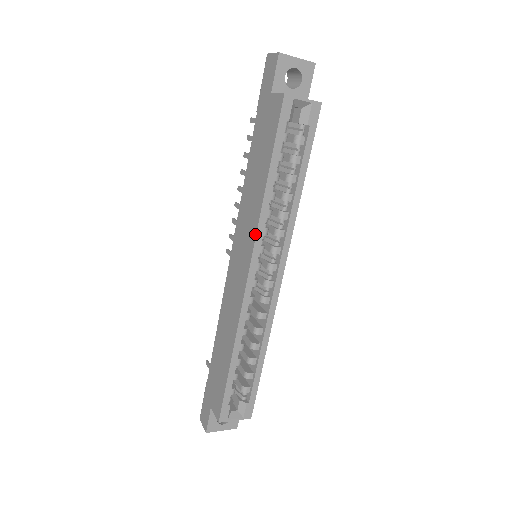
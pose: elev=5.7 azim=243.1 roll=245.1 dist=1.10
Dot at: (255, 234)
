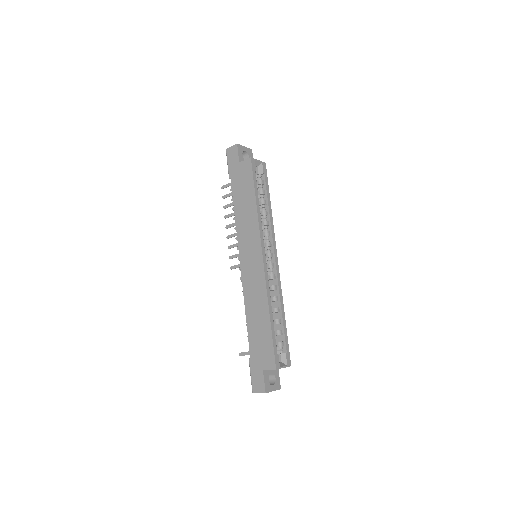
Dot at: (259, 233)
